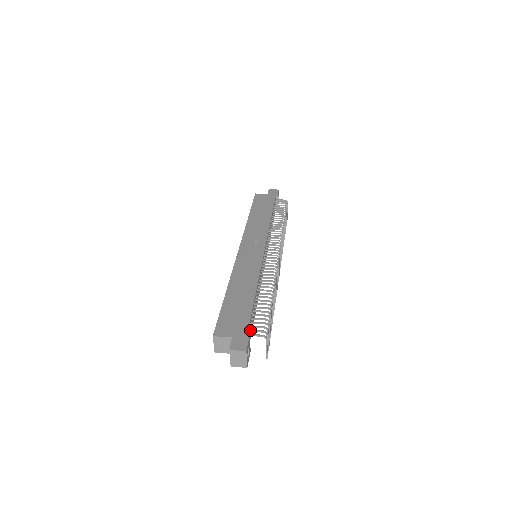
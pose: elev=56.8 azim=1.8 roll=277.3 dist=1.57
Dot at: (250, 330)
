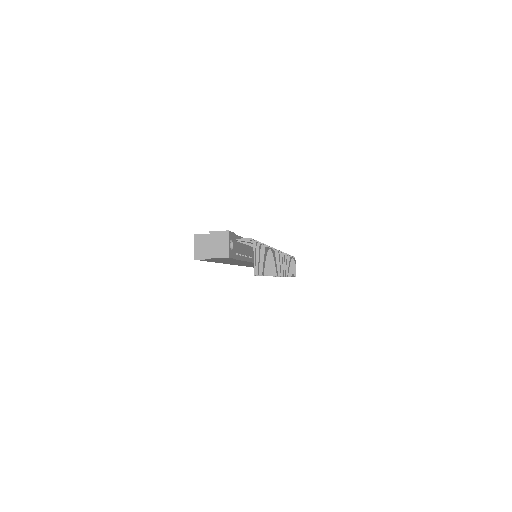
Dot at: (237, 239)
